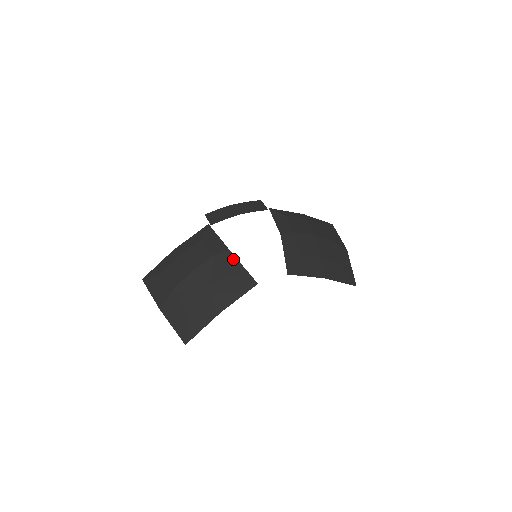
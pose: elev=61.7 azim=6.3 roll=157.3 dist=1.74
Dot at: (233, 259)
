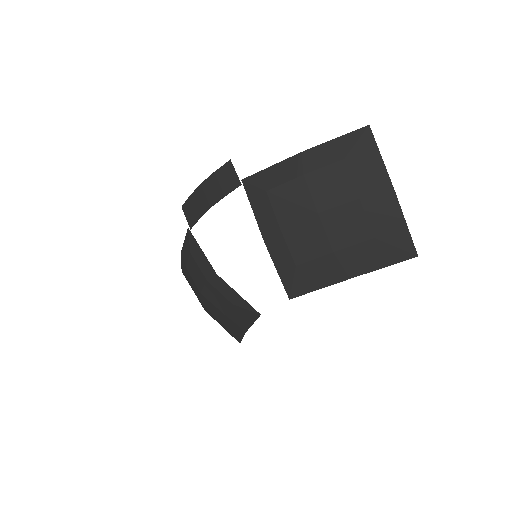
Dot at: (225, 285)
